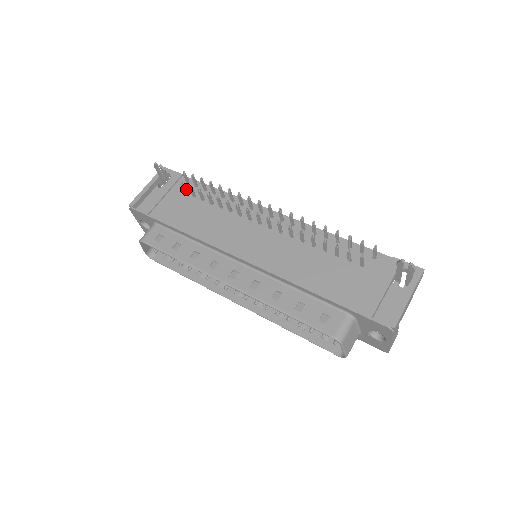
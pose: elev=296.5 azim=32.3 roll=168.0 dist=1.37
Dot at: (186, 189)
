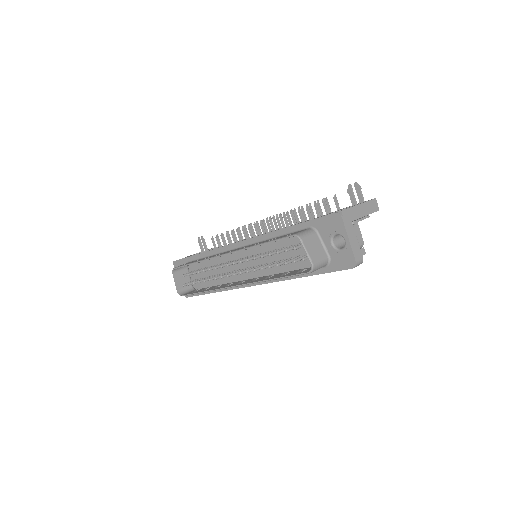
Dot at: occluded
